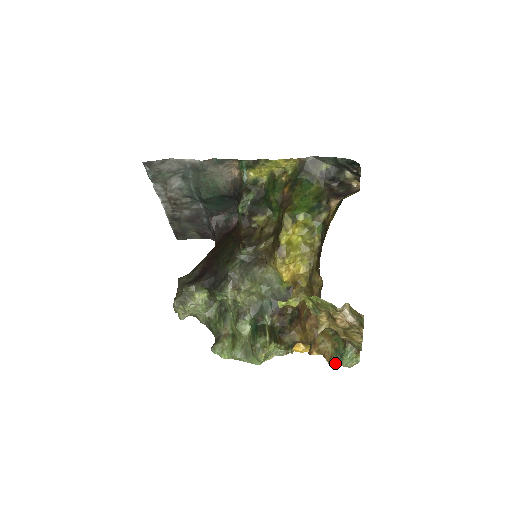
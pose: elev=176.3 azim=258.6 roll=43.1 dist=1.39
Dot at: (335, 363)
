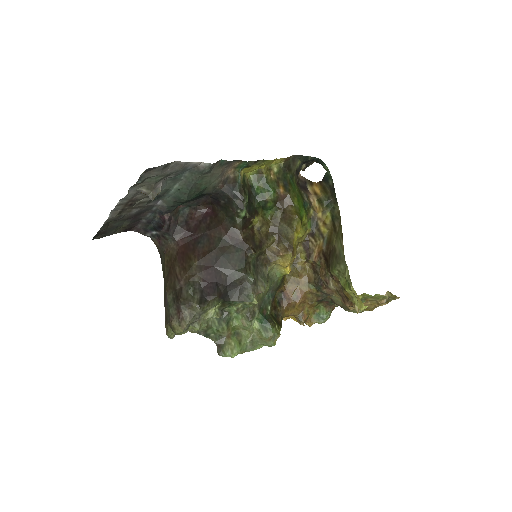
Dot at: occluded
